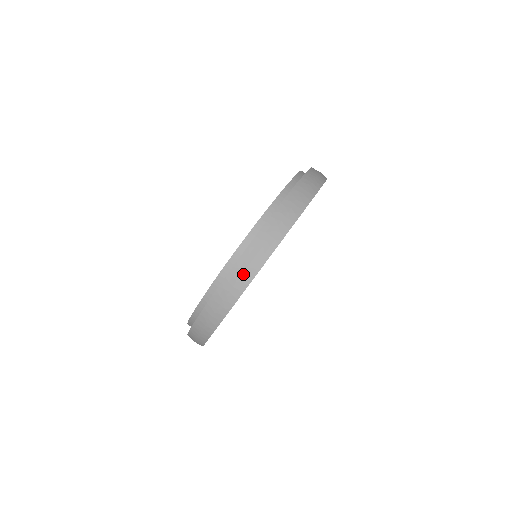
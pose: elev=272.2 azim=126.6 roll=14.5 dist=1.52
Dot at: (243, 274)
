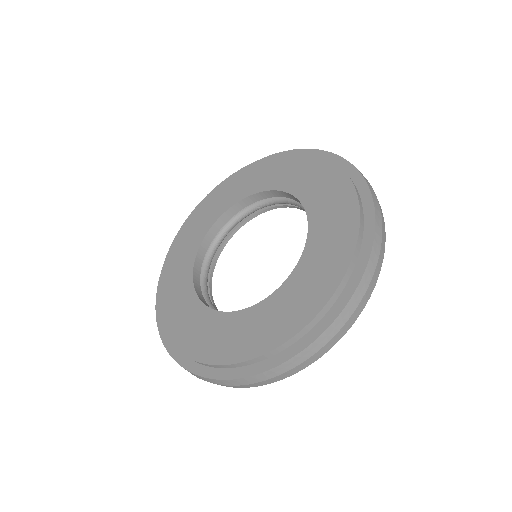
Dot at: (234, 386)
